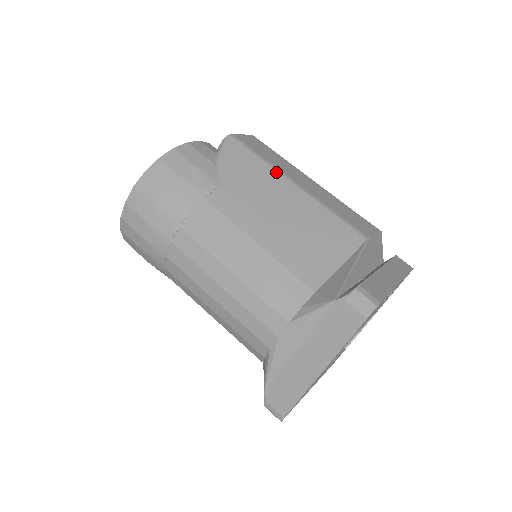
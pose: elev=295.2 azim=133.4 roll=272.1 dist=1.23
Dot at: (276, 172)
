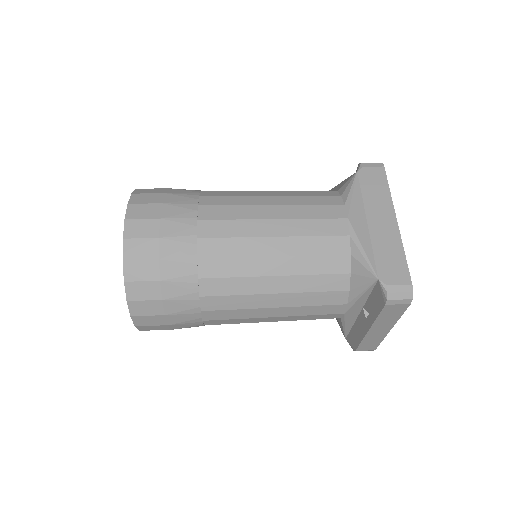
Dot at: occluded
